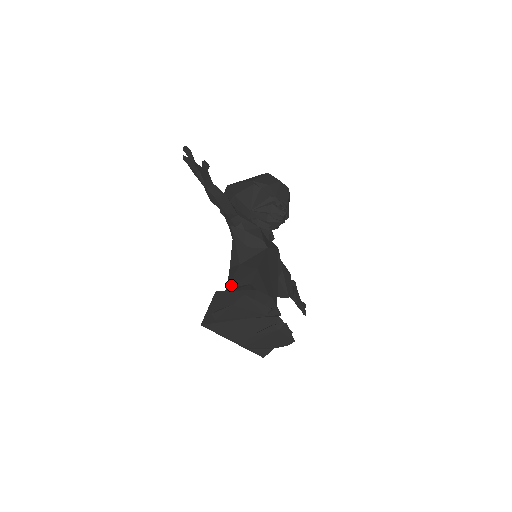
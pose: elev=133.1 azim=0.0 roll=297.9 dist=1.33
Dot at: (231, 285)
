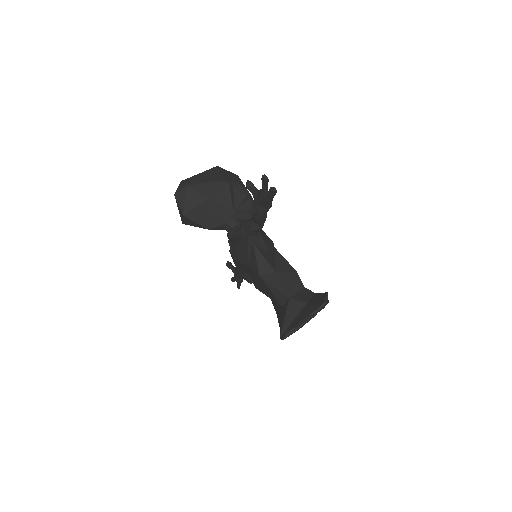
Dot at: (290, 294)
